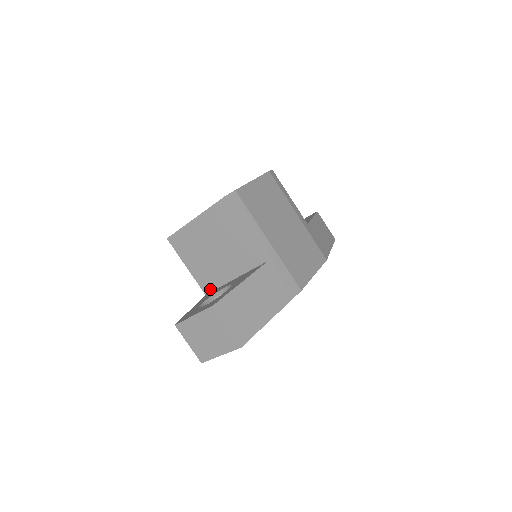
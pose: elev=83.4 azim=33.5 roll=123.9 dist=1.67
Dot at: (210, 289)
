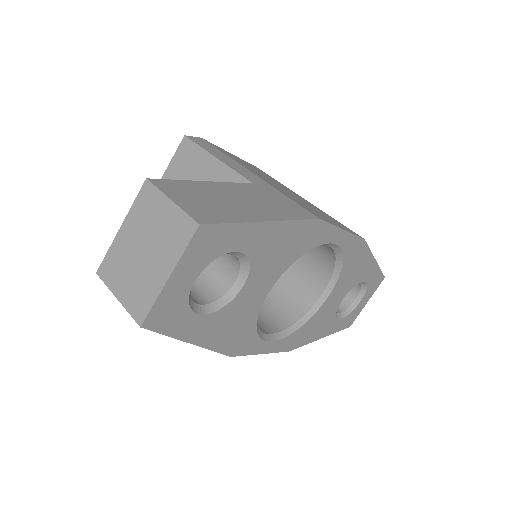
Dot at: occluded
